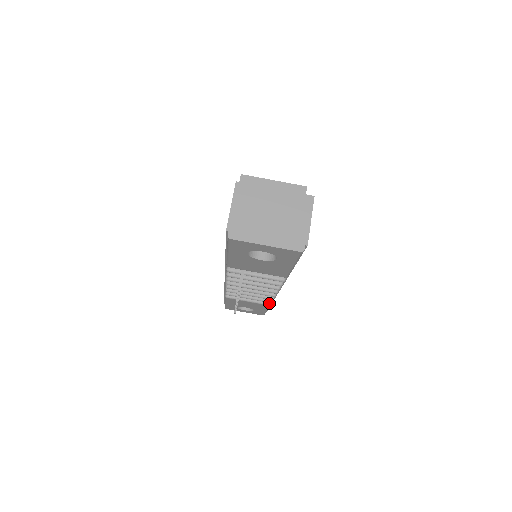
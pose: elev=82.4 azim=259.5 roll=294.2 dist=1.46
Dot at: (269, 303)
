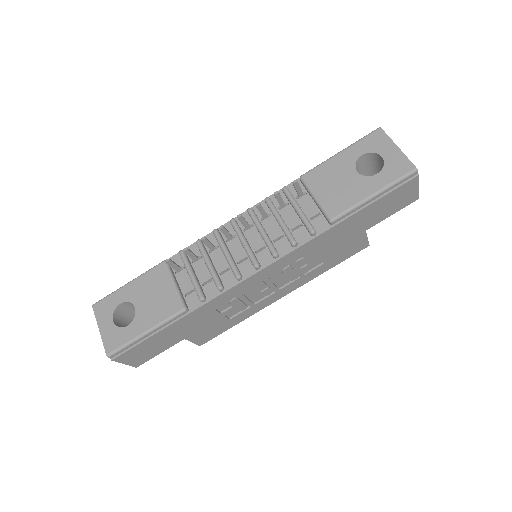
Dot at: (187, 307)
